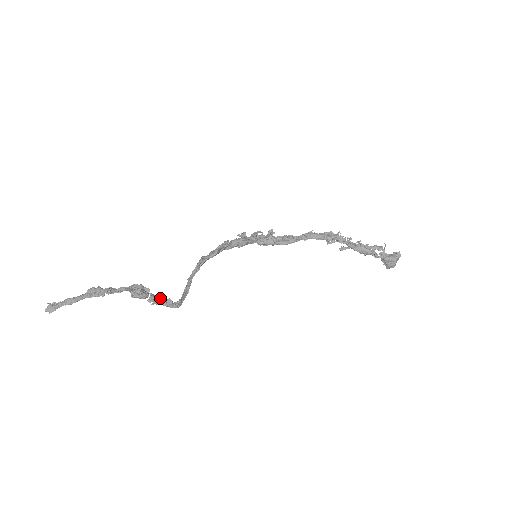
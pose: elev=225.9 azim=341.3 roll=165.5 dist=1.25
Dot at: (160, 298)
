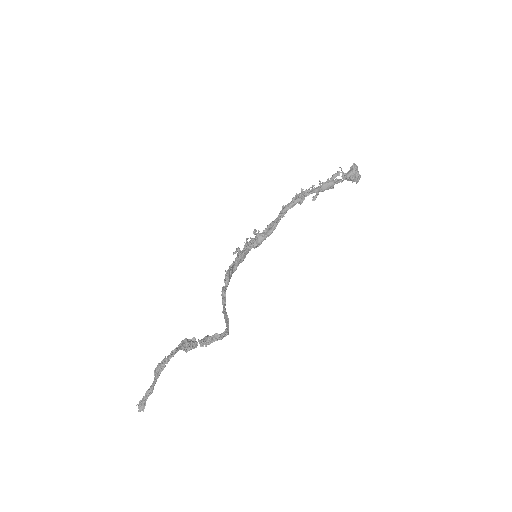
Dot at: (208, 338)
